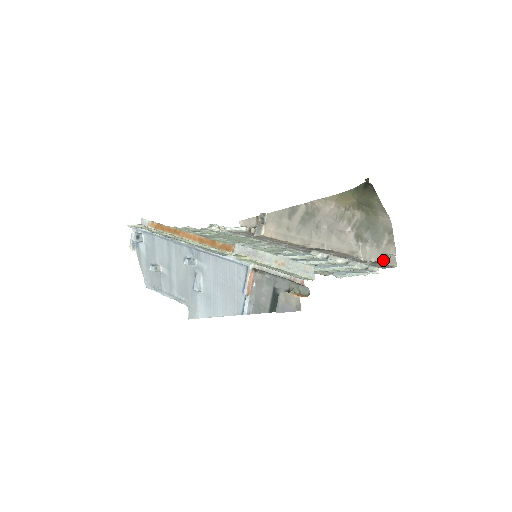
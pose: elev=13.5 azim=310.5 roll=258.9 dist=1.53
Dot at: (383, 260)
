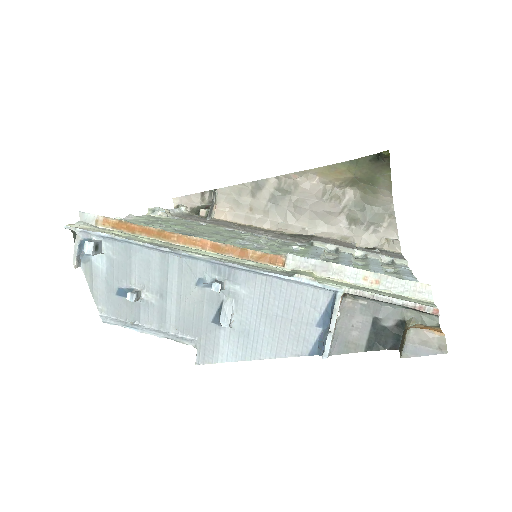
Dot at: (384, 246)
